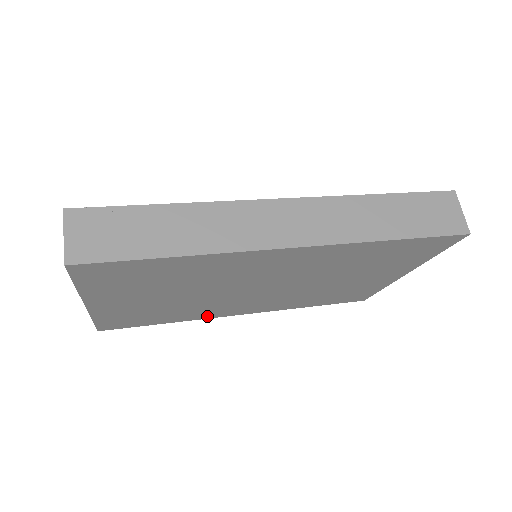
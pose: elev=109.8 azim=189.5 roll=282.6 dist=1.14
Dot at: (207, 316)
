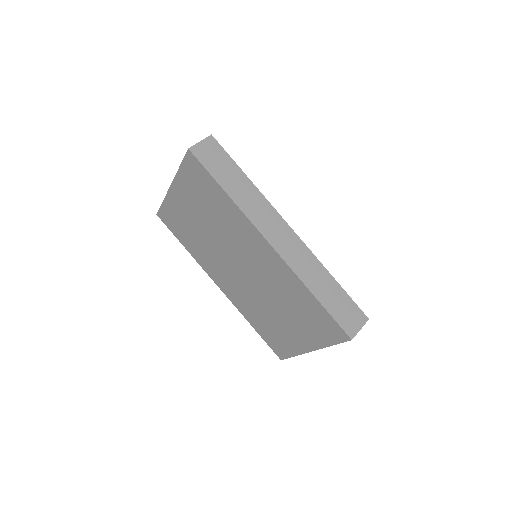
Dot at: (204, 266)
